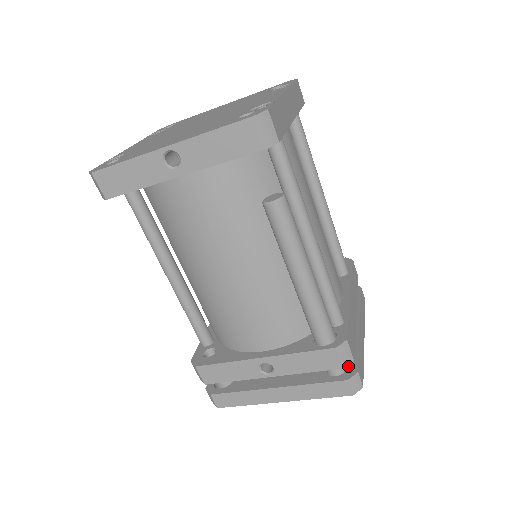
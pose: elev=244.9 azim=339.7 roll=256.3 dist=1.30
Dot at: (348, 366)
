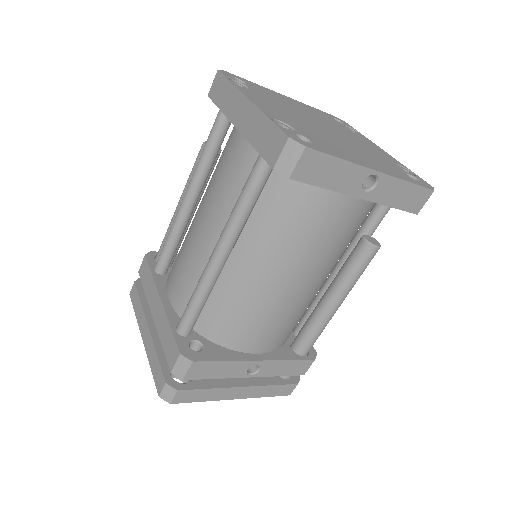
Dot at: occluded
